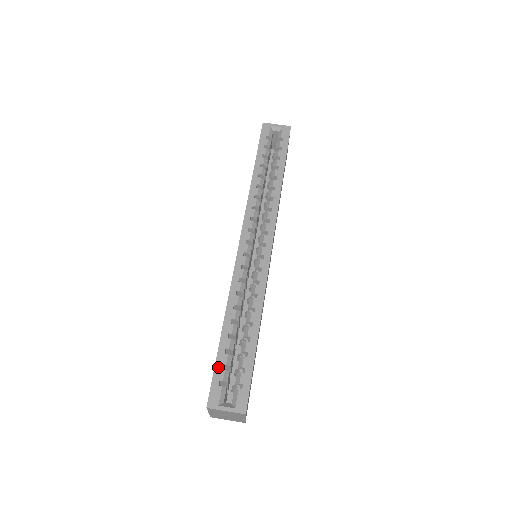
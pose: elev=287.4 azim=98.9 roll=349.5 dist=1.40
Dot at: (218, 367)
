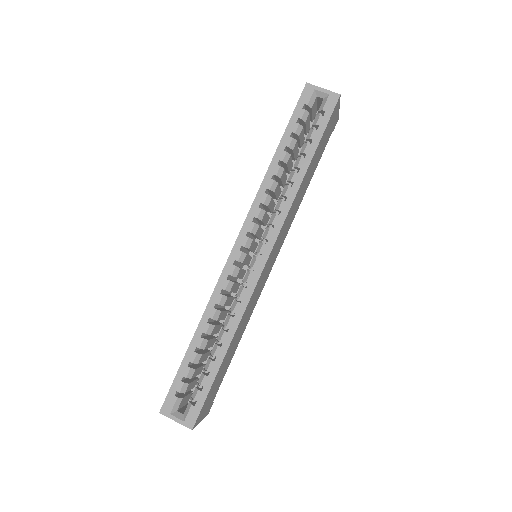
Dot at: (178, 378)
